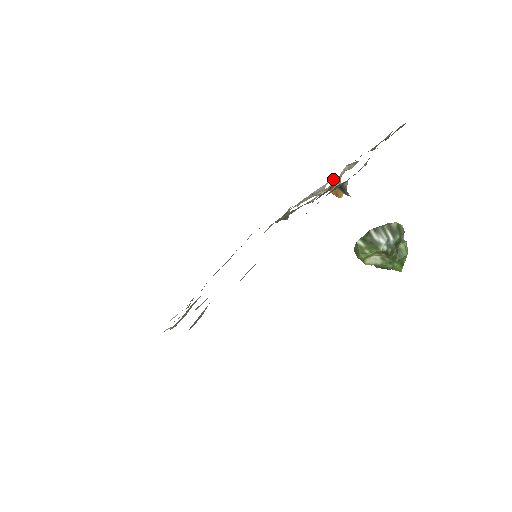
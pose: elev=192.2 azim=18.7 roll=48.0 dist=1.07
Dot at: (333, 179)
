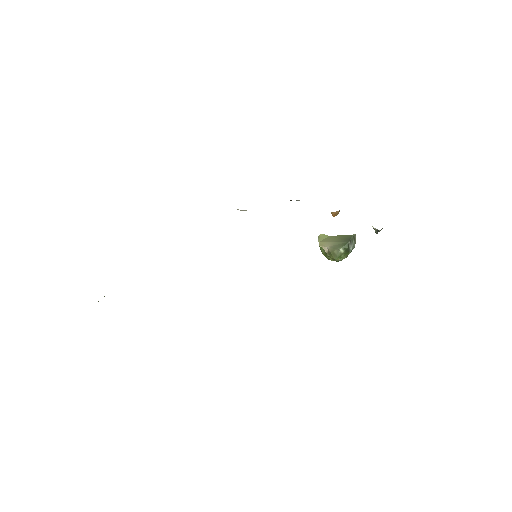
Dot at: occluded
